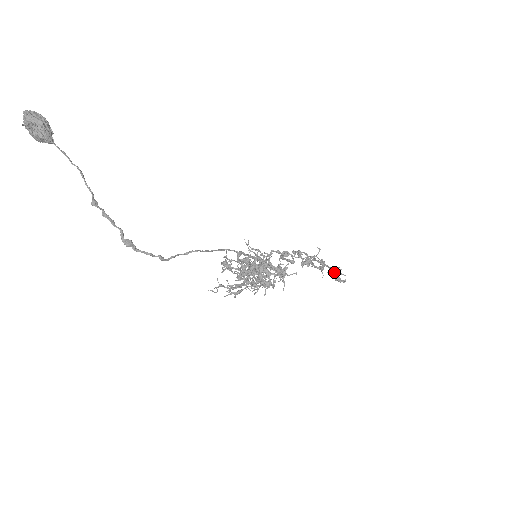
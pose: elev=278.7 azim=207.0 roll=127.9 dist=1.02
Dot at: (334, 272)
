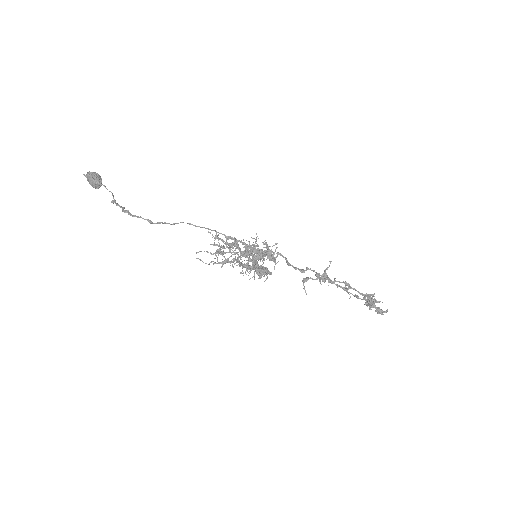
Dot at: (368, 299)
